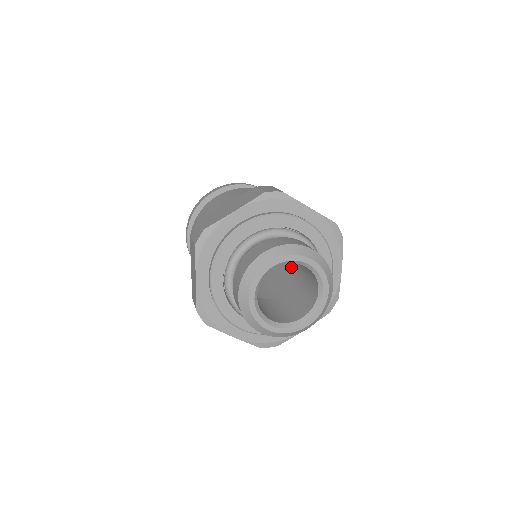
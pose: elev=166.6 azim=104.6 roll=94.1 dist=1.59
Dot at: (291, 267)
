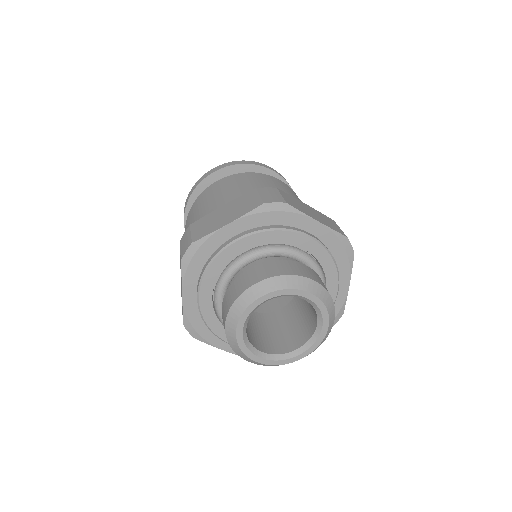
Dot at: occluded
